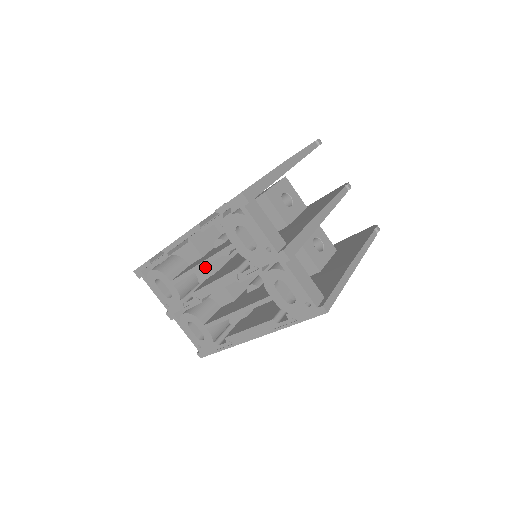
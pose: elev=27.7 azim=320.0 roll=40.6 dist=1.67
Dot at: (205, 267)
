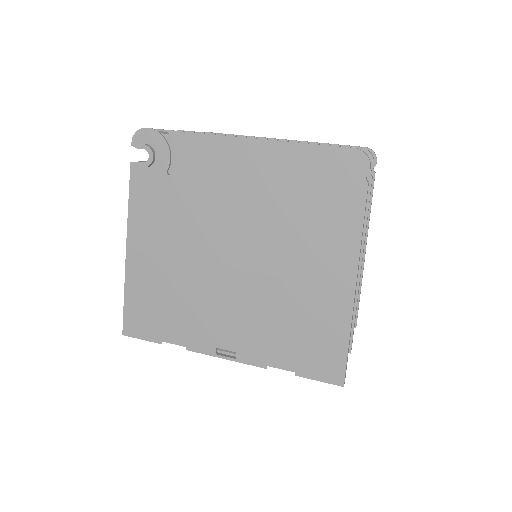
Dot at: occluded
